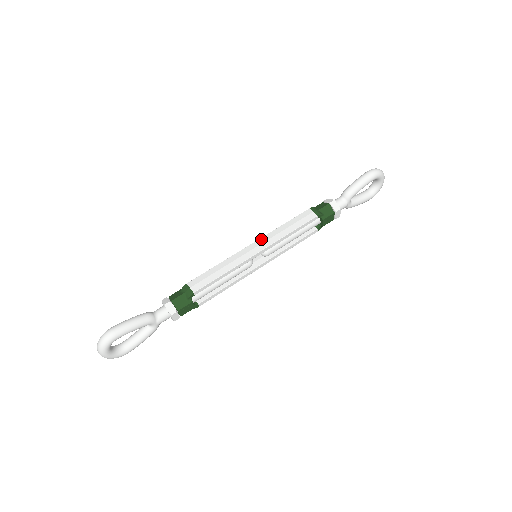
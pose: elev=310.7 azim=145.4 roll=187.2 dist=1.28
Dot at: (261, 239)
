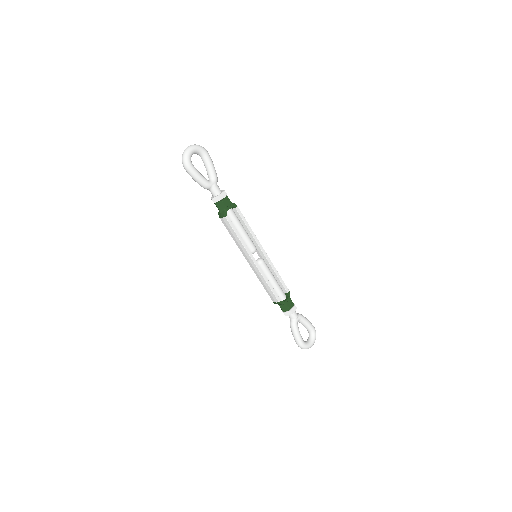
Dot at: occluded
